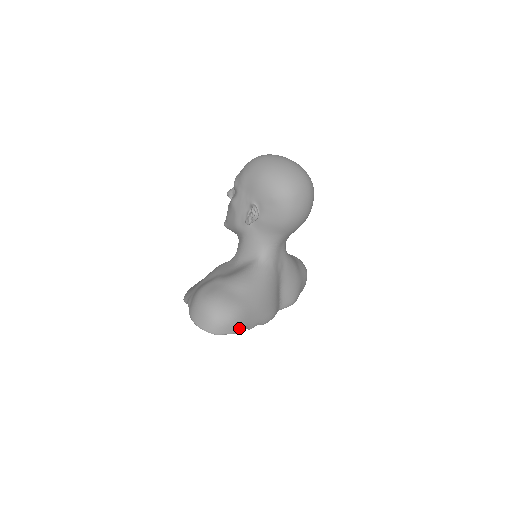
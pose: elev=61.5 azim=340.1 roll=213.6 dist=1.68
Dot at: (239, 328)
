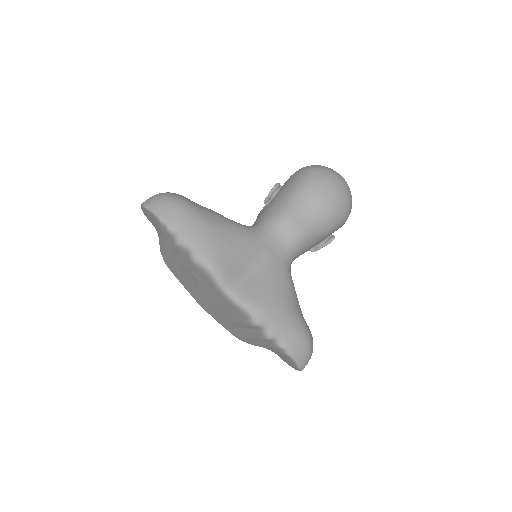
Dot at: (167, 215)
